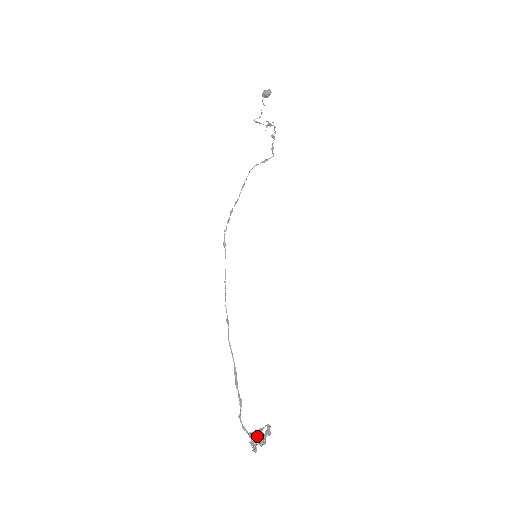
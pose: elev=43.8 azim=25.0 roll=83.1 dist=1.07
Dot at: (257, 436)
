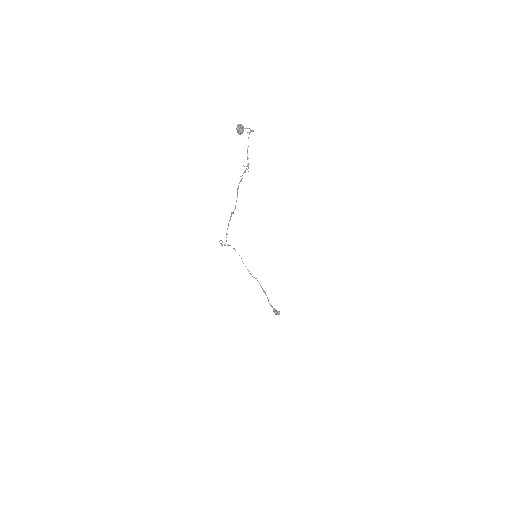
Dot at: (274, 312)
